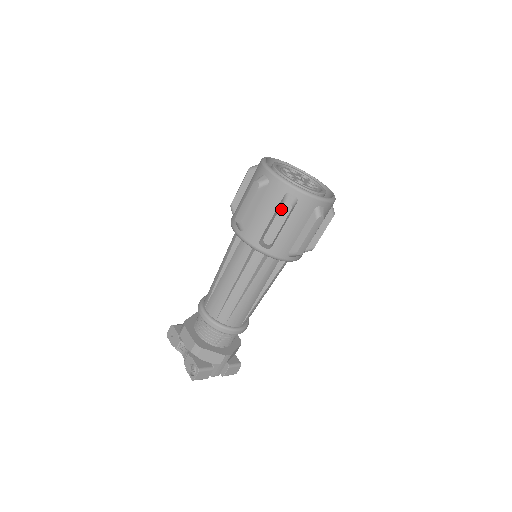
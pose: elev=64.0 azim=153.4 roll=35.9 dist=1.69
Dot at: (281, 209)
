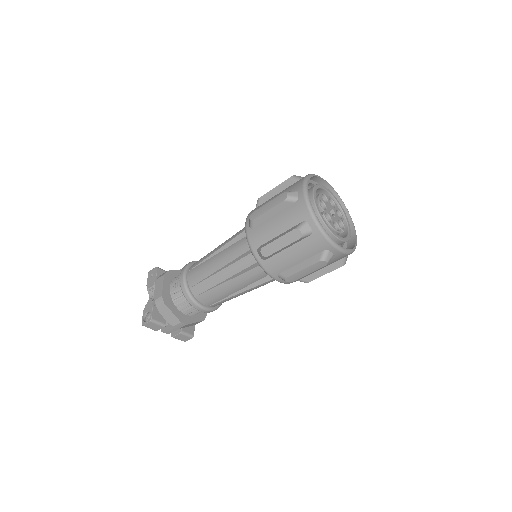
Dot at: (291, 232)
